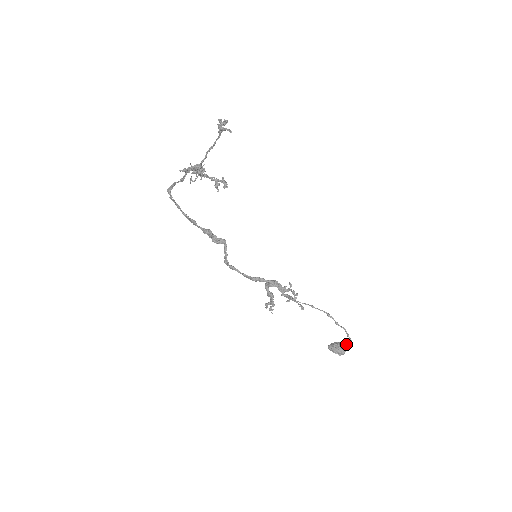
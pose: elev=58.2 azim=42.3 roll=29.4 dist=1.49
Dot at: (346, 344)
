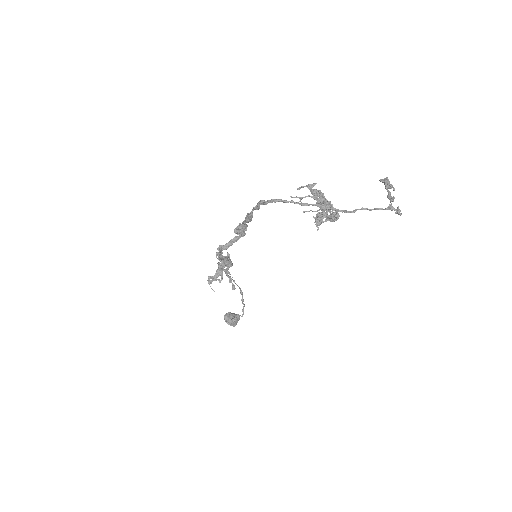
Dot at: (239, 318)
